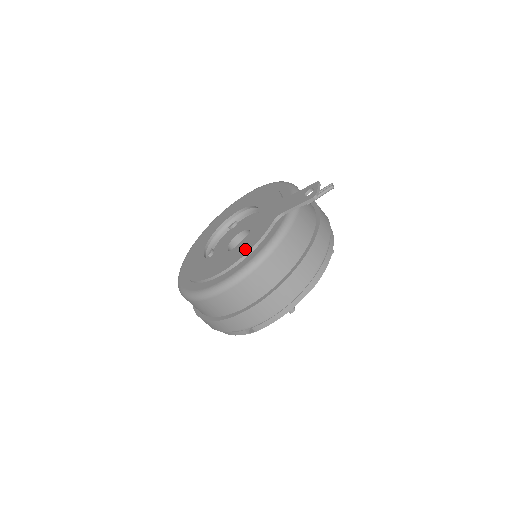
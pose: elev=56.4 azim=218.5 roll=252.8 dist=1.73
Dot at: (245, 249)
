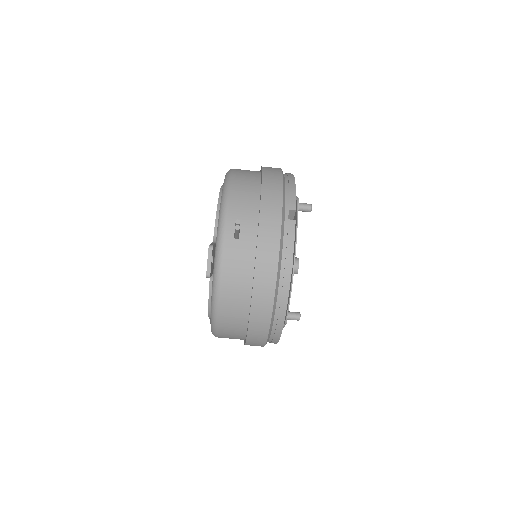
Dot at: occluded
